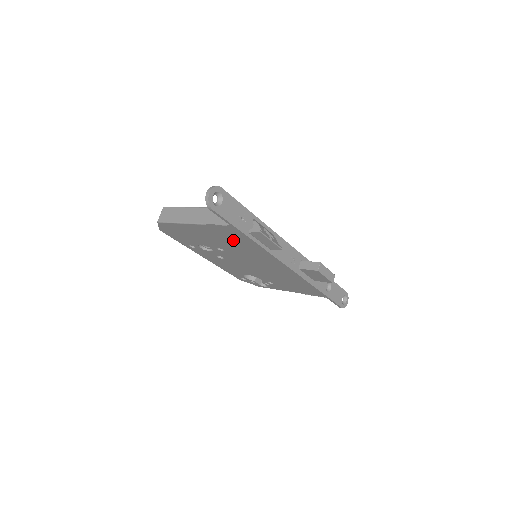
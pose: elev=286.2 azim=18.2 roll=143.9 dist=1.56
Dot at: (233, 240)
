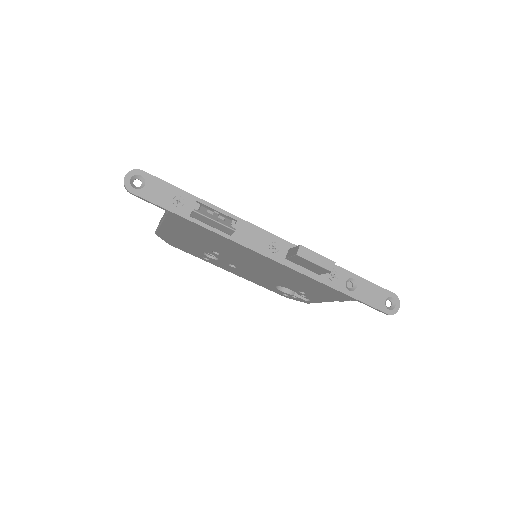
Dot at: (198, 233)
